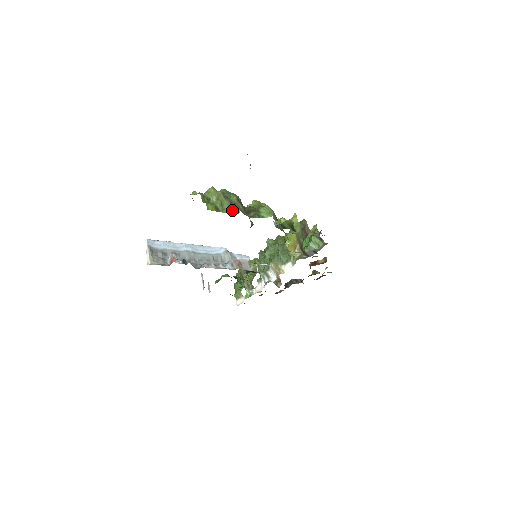
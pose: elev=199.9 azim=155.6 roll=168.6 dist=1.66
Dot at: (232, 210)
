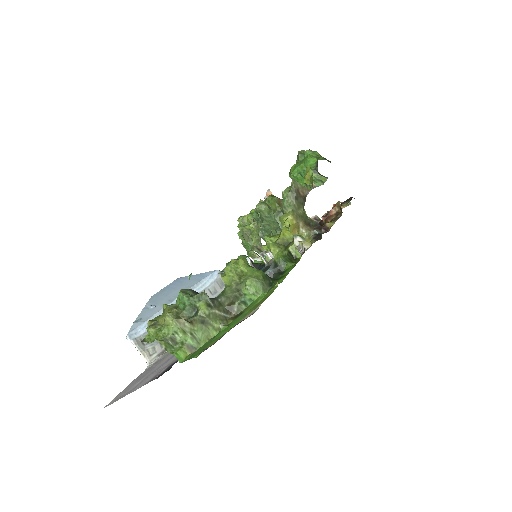
Dot at: (210, 333)
